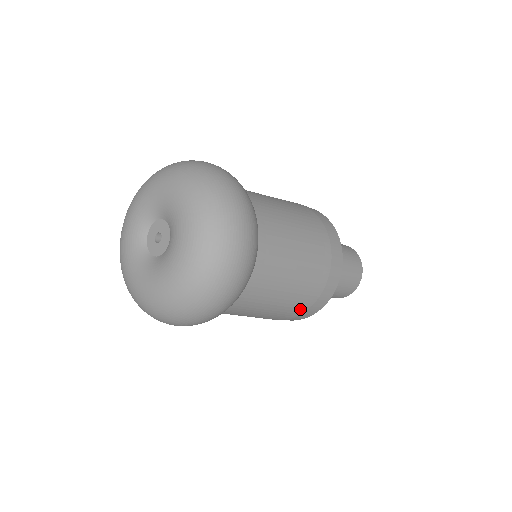
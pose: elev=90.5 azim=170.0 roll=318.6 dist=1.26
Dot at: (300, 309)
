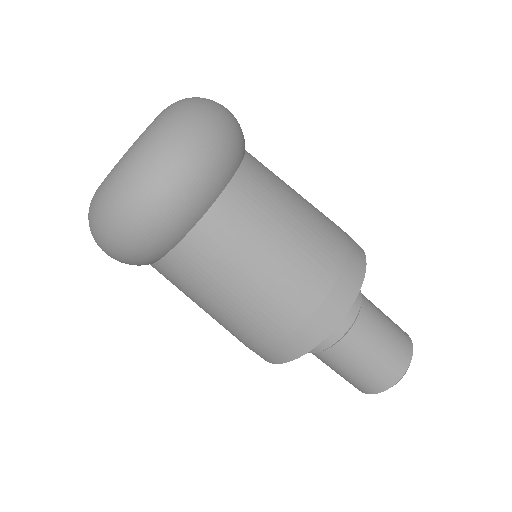
Dot at: (277, 326)
